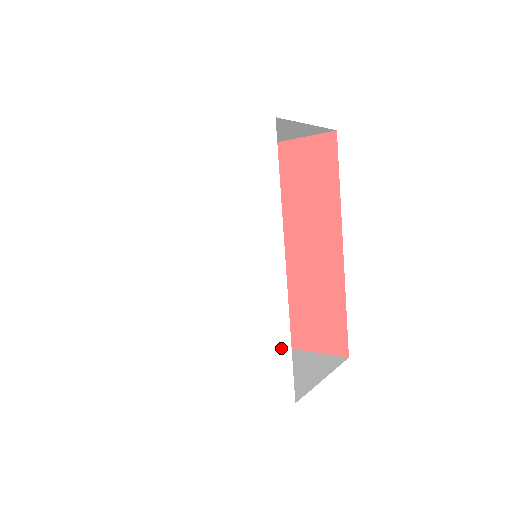
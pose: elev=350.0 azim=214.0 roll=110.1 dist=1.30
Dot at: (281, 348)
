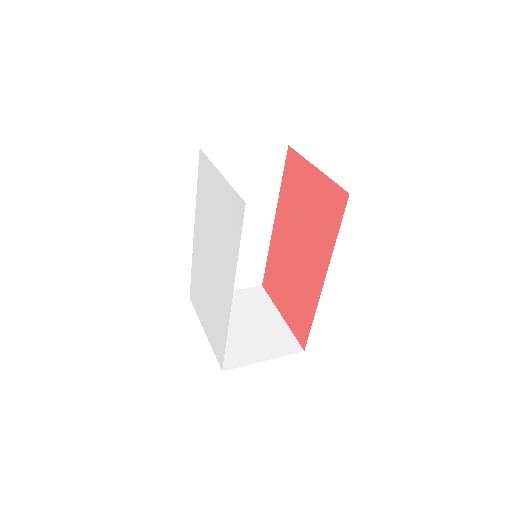
Dot at: (223, 339)
